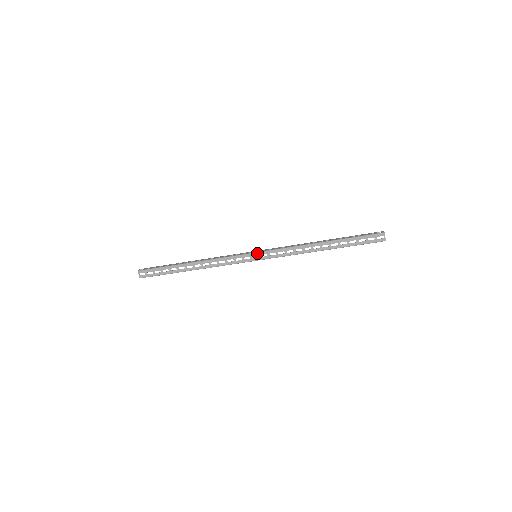
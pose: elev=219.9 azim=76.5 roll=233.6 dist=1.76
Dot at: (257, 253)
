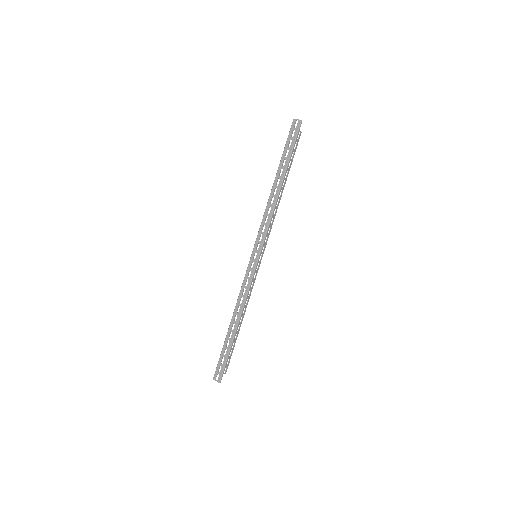
Dot at: (252, 253)
